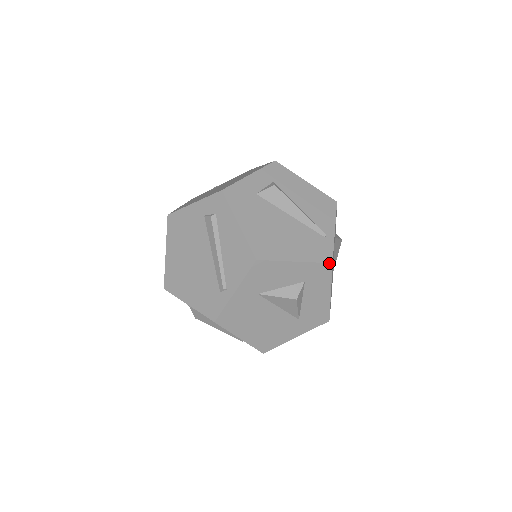
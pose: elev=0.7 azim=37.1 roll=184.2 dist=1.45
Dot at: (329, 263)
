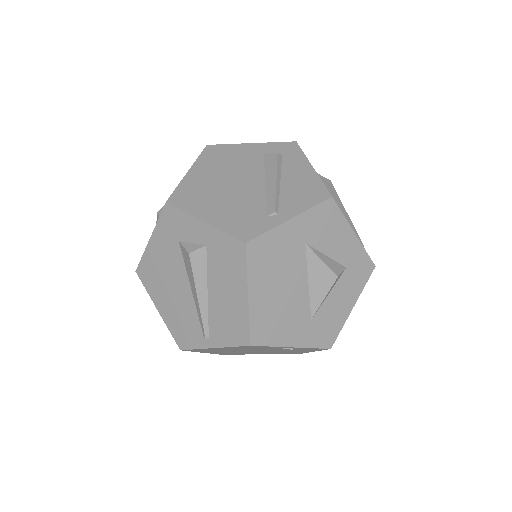
Dot at: (373, 263)
